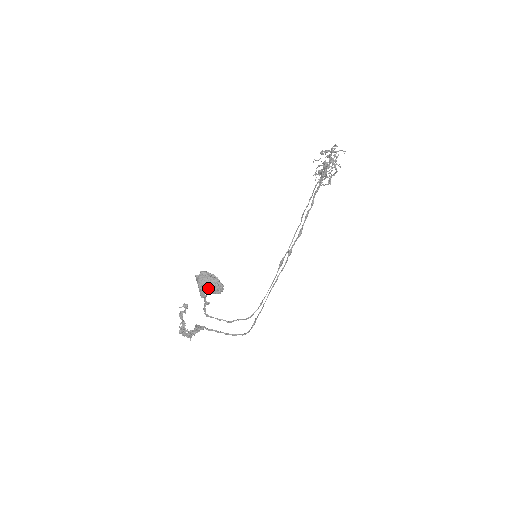
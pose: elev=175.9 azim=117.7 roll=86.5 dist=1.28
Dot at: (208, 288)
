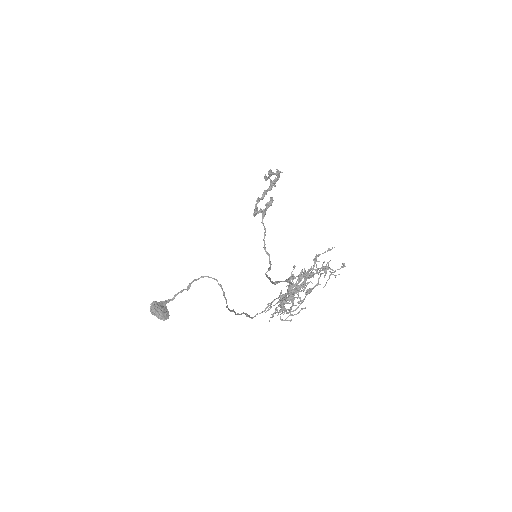
Dot at: occluded
